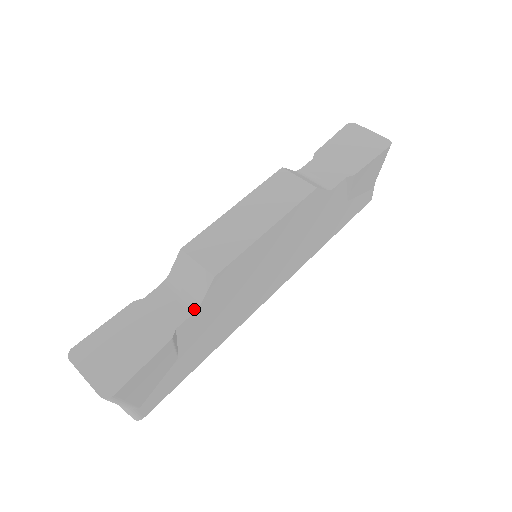
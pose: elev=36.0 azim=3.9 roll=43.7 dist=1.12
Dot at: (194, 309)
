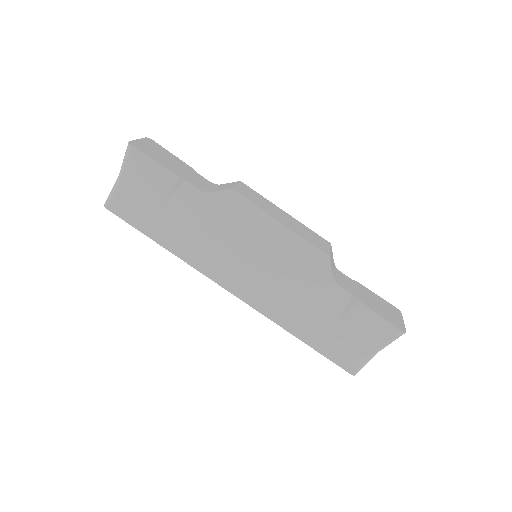
Dot at: (203, 190)
